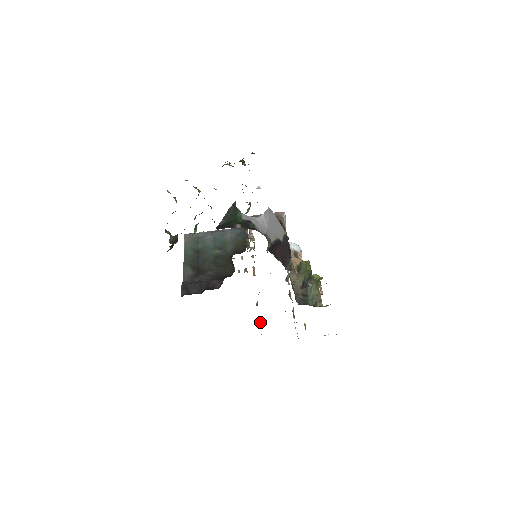
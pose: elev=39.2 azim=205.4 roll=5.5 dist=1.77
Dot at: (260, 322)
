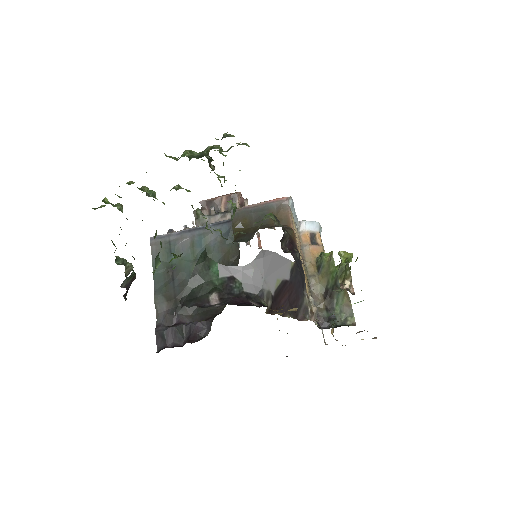
Dot at: occluded
